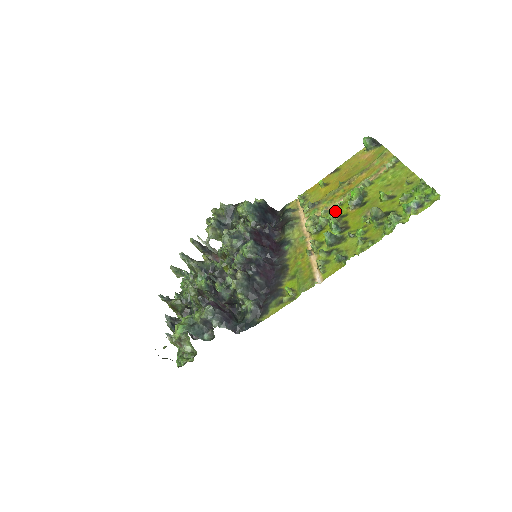
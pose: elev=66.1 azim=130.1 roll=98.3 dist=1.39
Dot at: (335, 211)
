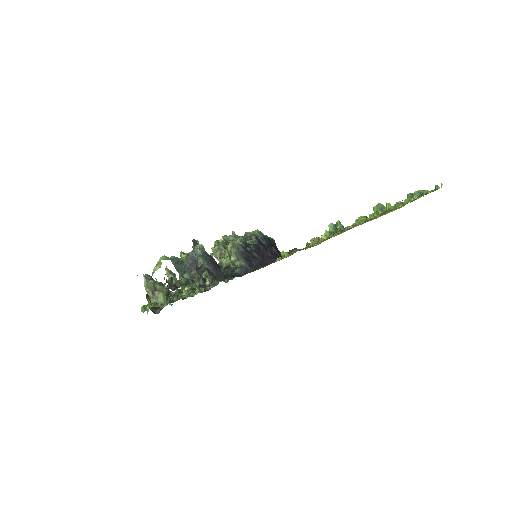
Dot at: occluded
